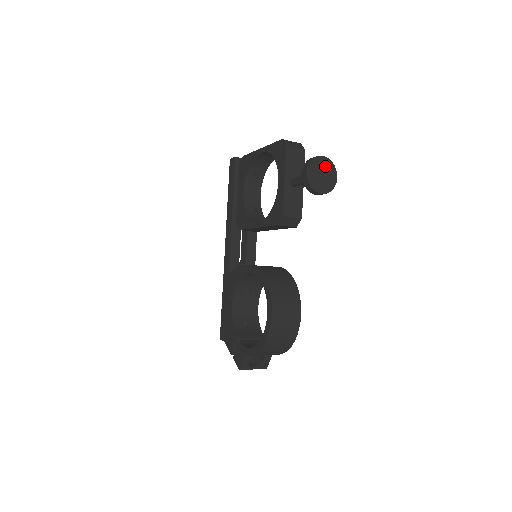
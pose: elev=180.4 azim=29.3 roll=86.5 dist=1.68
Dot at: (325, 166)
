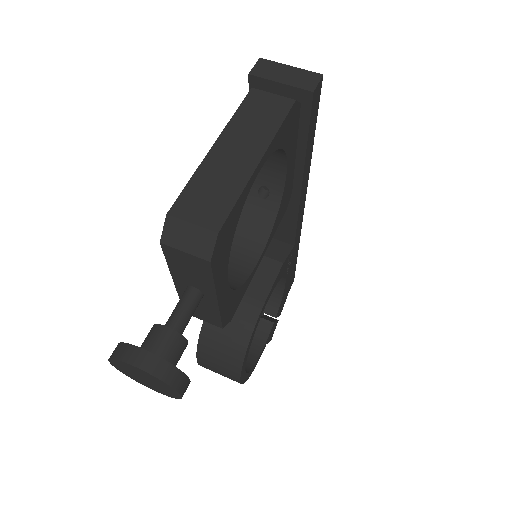
Dot at: (147, 376)
